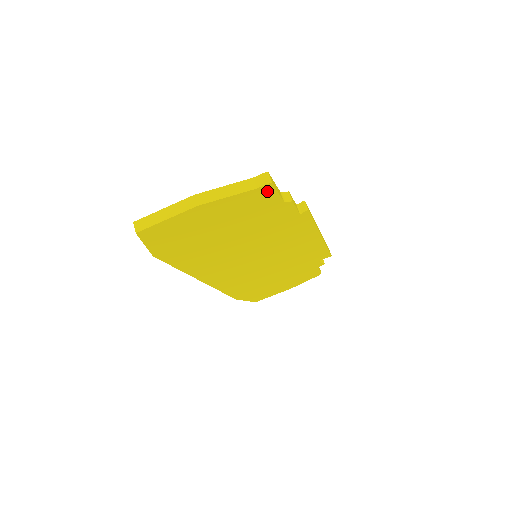
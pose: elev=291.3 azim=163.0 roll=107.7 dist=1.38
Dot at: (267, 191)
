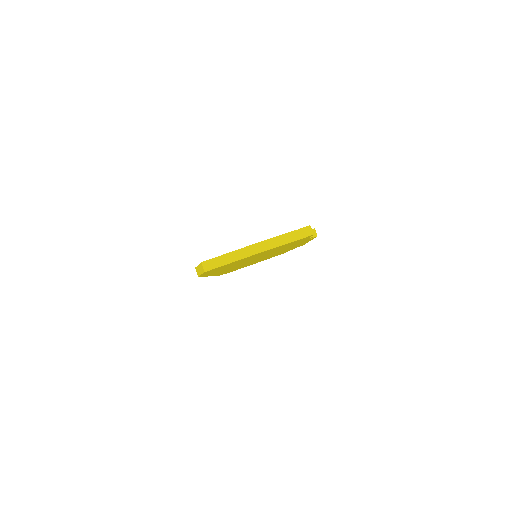
Dot at: (306, 237)
